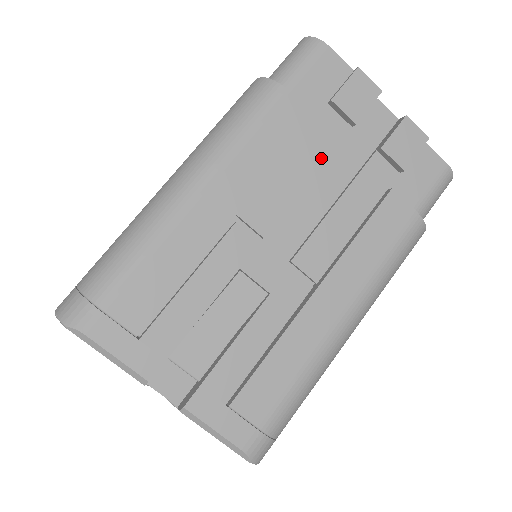
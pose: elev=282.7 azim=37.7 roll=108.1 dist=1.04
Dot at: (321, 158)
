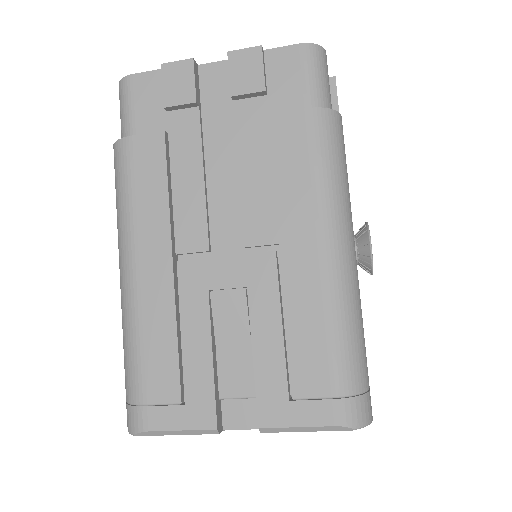
Dot at: (197, 153)
